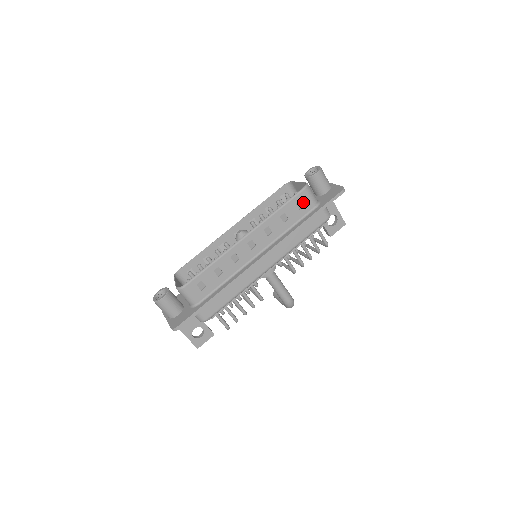
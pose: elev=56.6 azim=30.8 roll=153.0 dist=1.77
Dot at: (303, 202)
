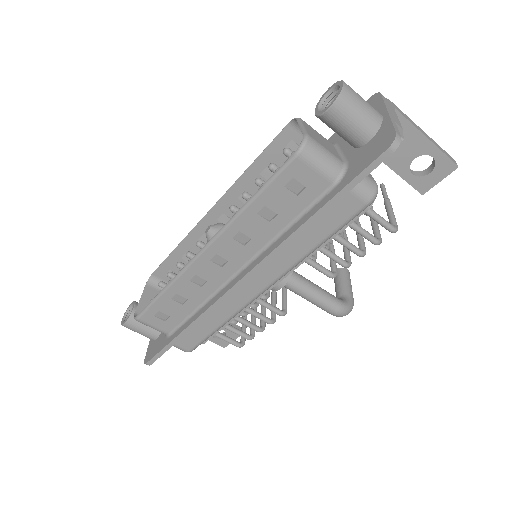
Dot at: (301, 181)
